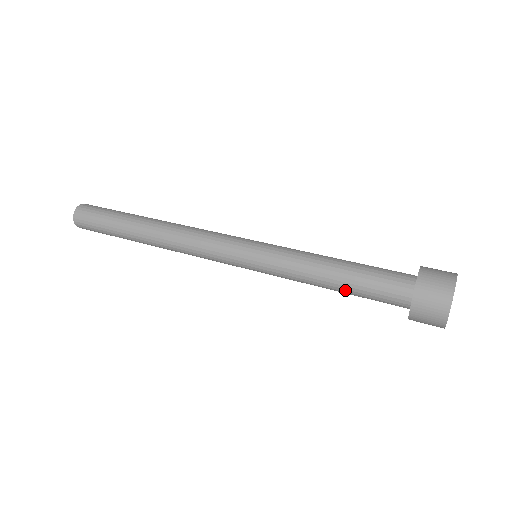
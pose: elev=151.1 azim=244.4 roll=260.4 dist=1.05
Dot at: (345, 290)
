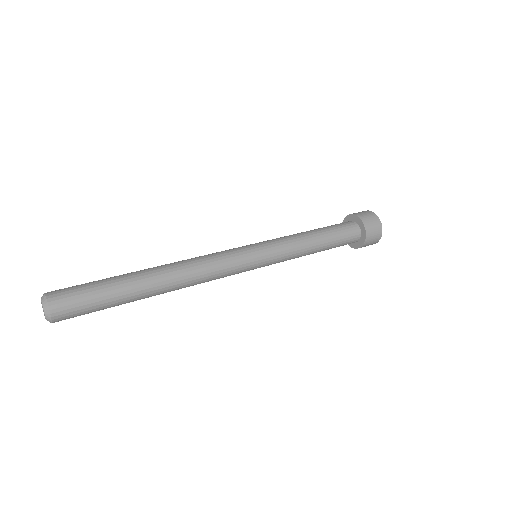
Dot at: occluded
